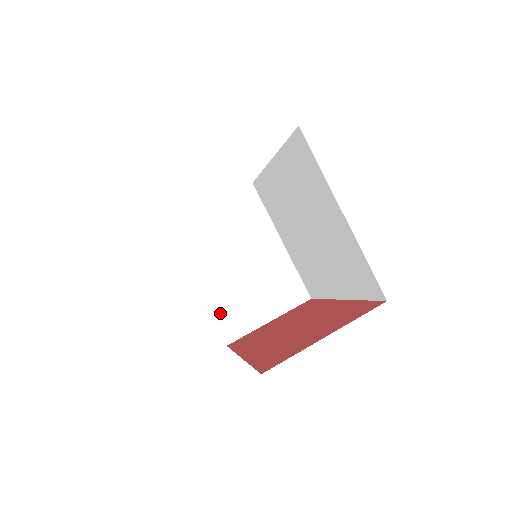
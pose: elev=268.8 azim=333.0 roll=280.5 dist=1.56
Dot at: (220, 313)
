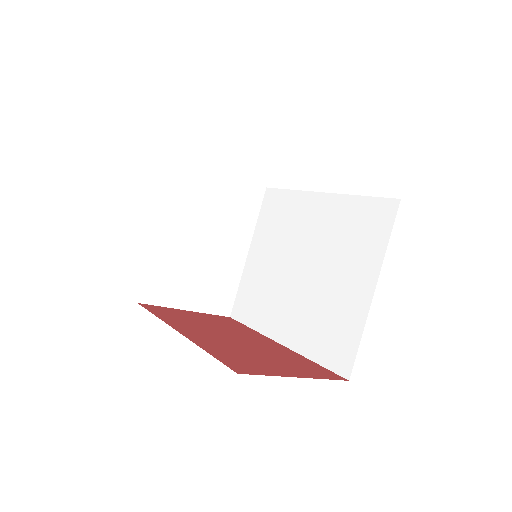
Dot at: (156, 269)
